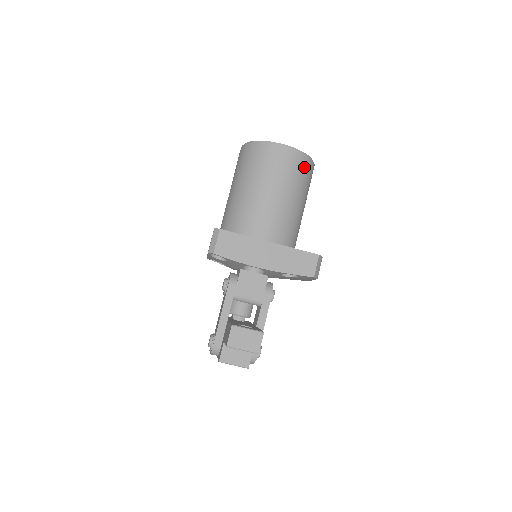
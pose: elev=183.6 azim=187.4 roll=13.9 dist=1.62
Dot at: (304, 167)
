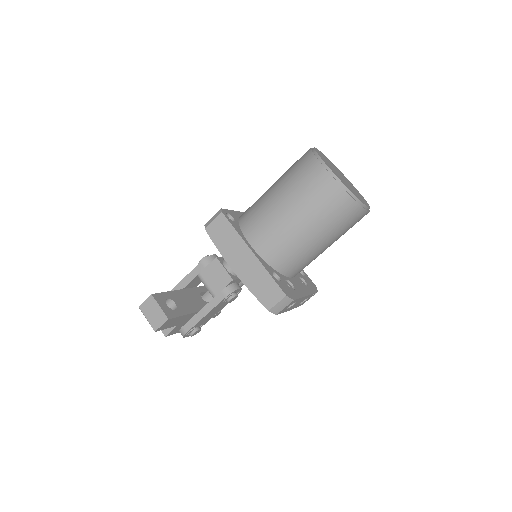
Dot at: (340, 205)
